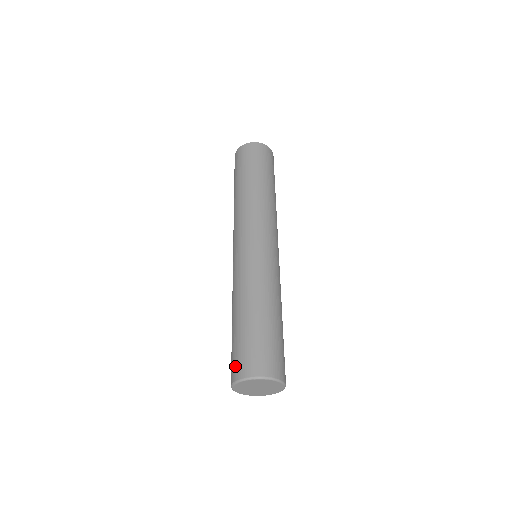
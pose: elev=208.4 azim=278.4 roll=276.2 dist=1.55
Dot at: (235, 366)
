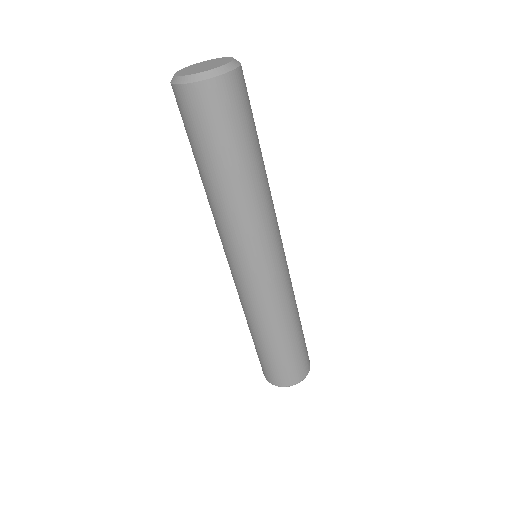
Dot at: occluded
